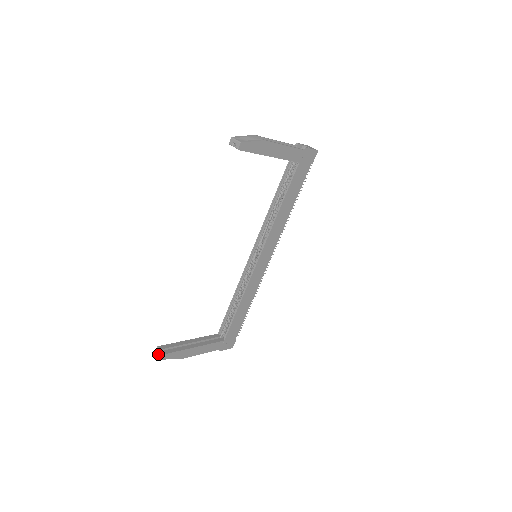
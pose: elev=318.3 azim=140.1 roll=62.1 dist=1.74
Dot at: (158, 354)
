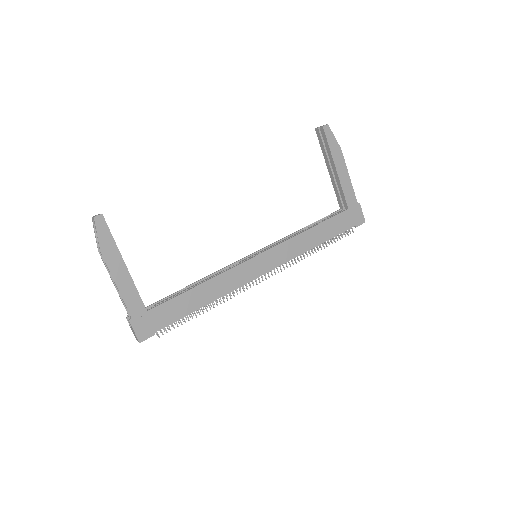
Dot at: (94, 216)
